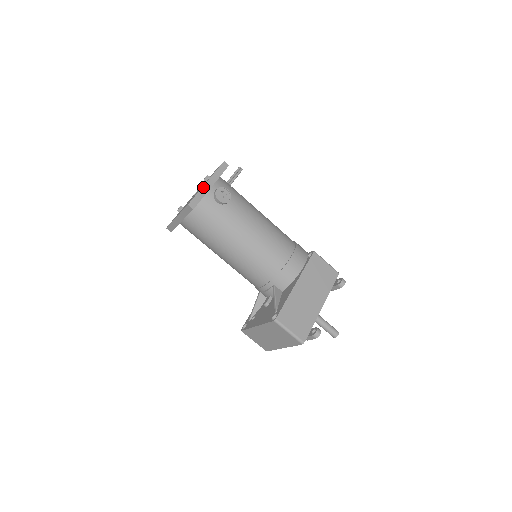
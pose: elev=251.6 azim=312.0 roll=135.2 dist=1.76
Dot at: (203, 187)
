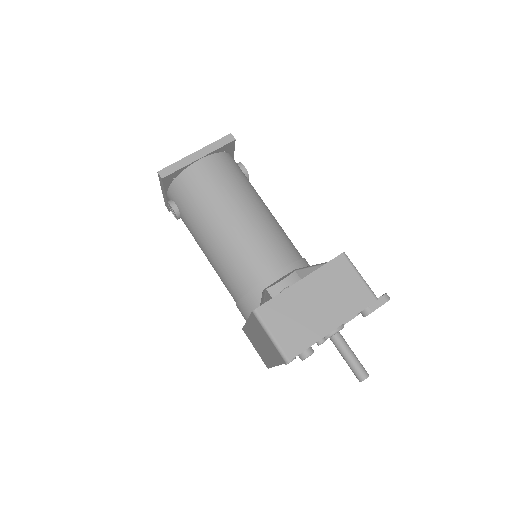
Dot at: occluded
